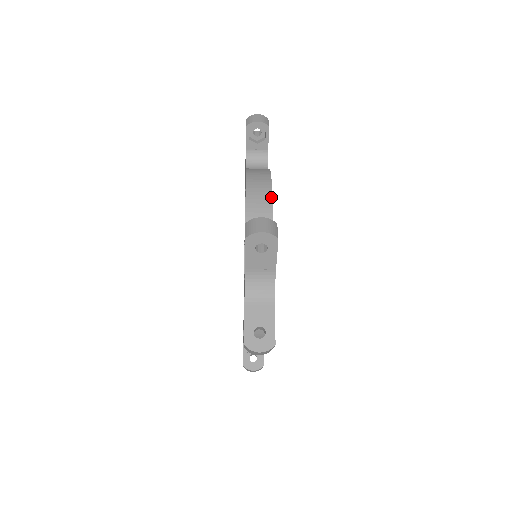
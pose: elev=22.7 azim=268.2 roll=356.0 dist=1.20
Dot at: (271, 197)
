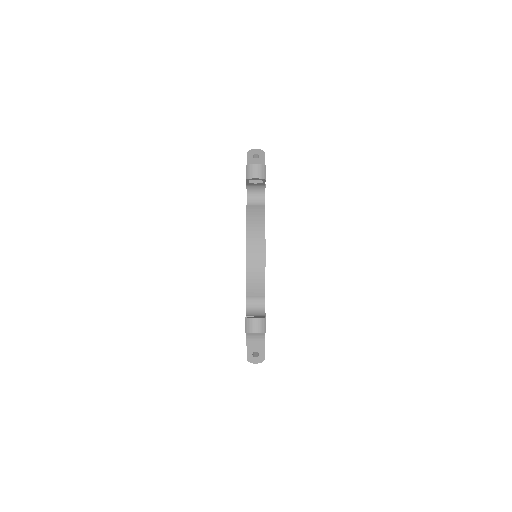
Dot at: (264, 266)
